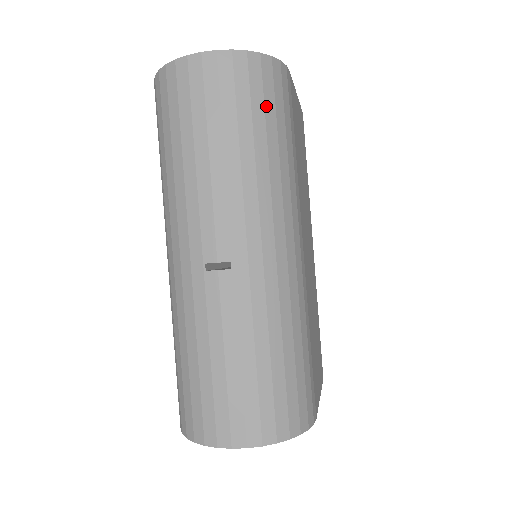
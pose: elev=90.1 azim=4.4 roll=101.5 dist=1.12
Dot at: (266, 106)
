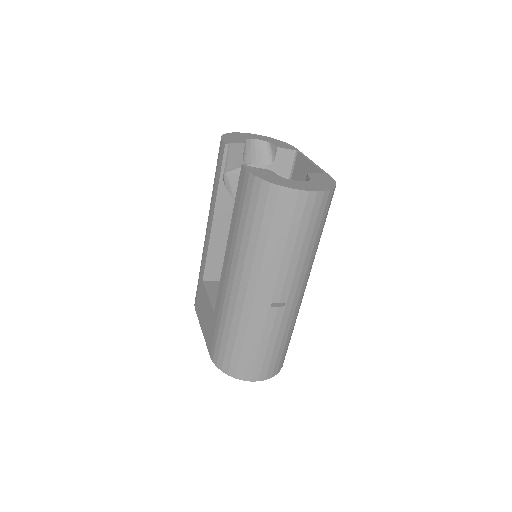
Dot at: (325, 218)
